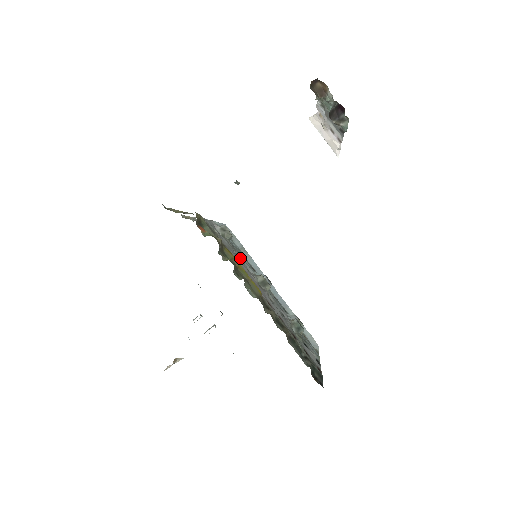
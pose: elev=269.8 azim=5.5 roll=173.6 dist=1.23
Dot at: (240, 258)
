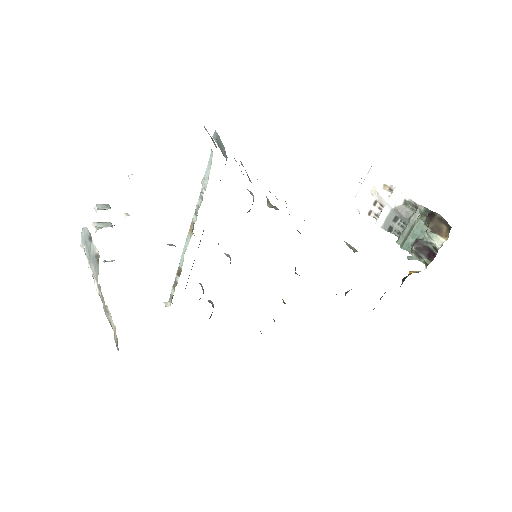
Dot at: occluded
